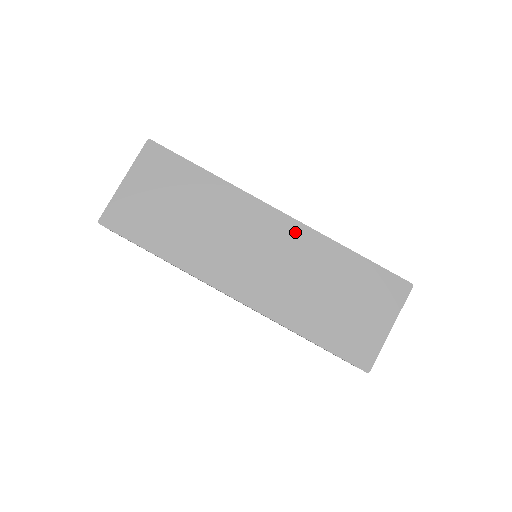
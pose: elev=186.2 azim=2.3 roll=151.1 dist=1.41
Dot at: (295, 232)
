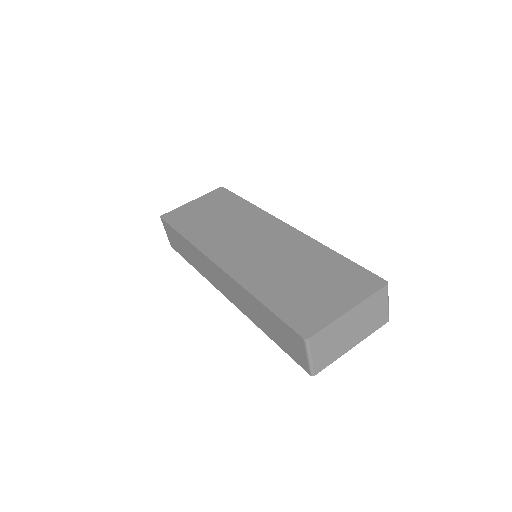
Dot at: (292, 236)
